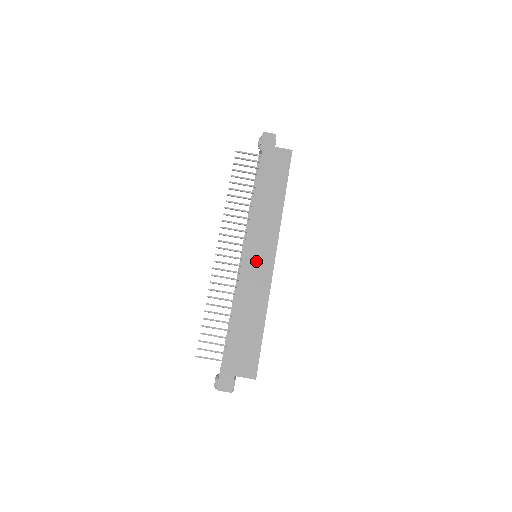
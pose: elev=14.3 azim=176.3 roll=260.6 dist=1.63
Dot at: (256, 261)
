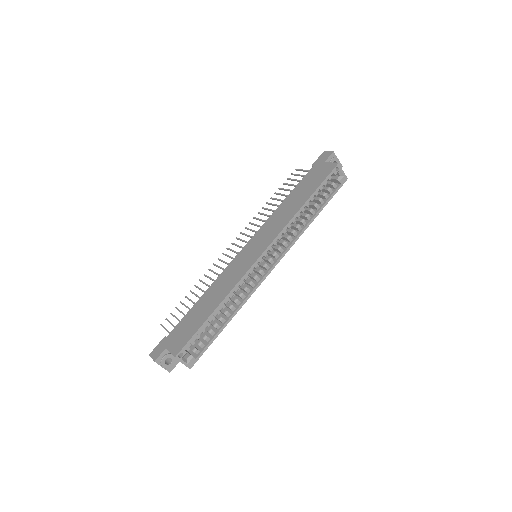
Dot at: (246, 256)
